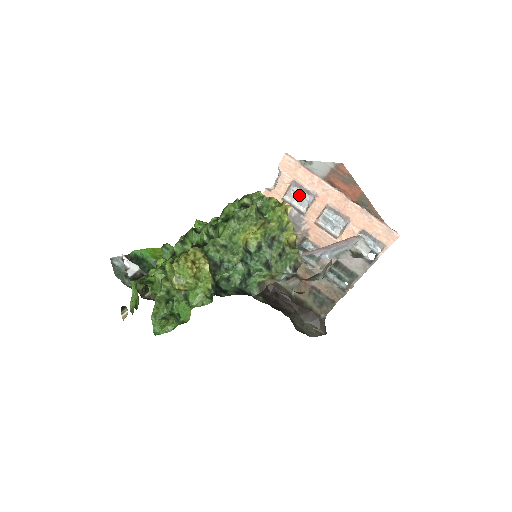
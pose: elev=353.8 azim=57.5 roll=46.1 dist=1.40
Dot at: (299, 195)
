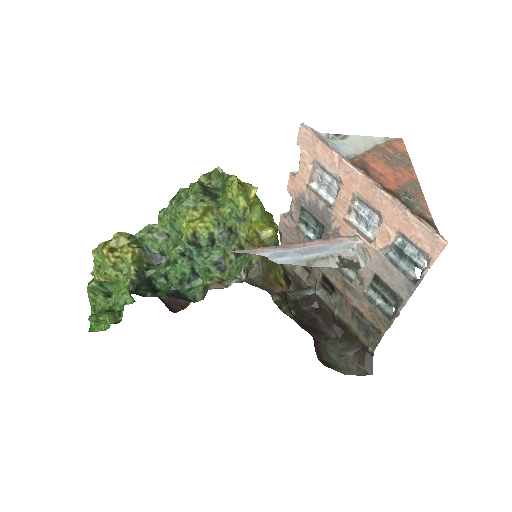
Dot at: (326, 181)
